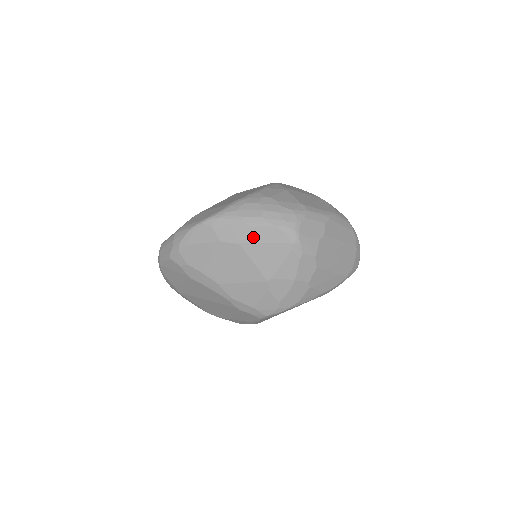
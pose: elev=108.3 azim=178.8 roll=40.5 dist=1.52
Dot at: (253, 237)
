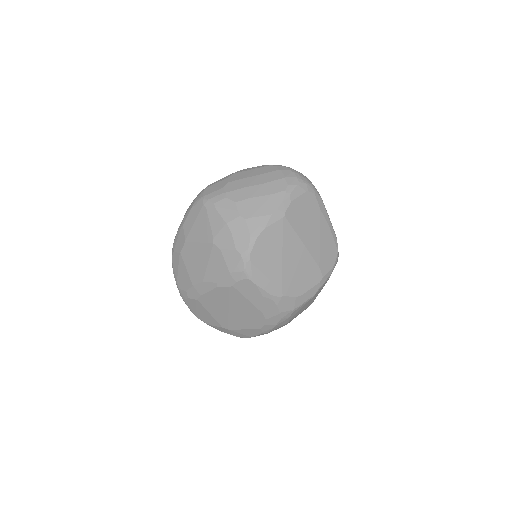
Dot at: (187, 229)
